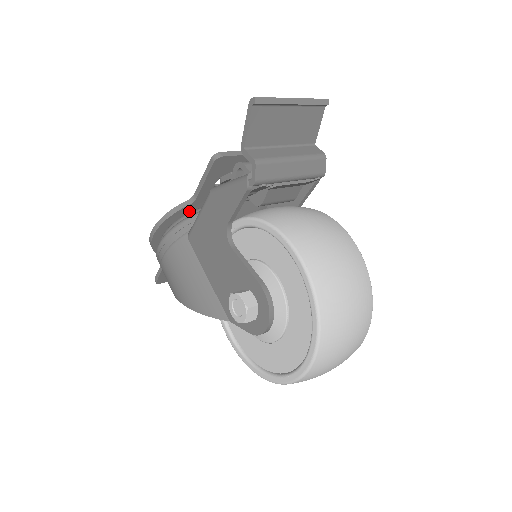
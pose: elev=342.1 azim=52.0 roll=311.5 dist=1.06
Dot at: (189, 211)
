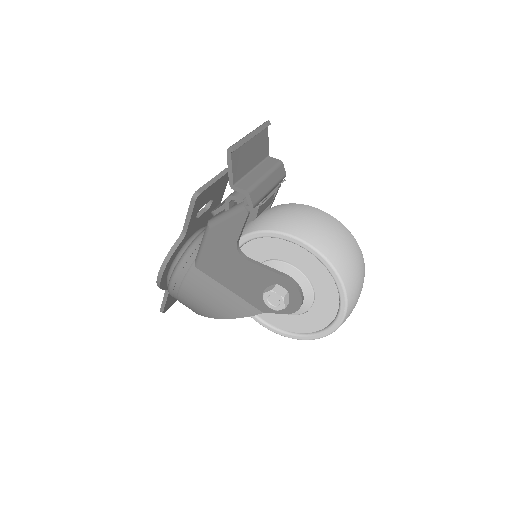
Dot at: (182, 245)
